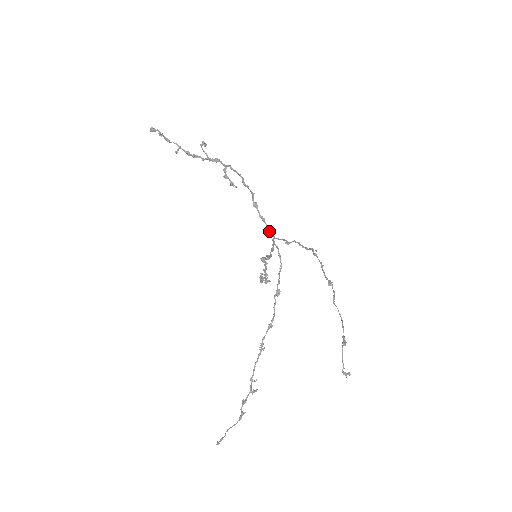
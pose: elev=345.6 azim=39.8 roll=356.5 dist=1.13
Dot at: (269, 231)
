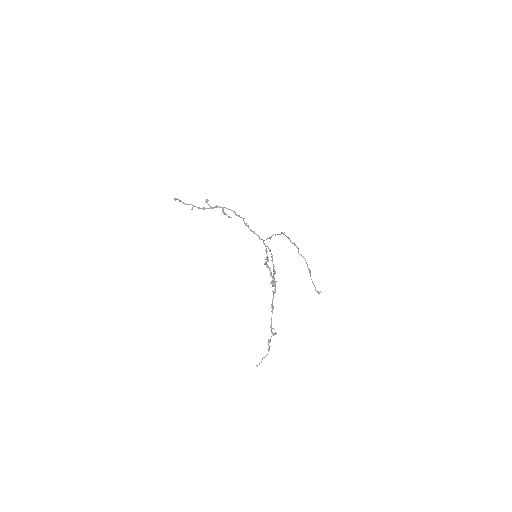
Dot at: (259, 238)
